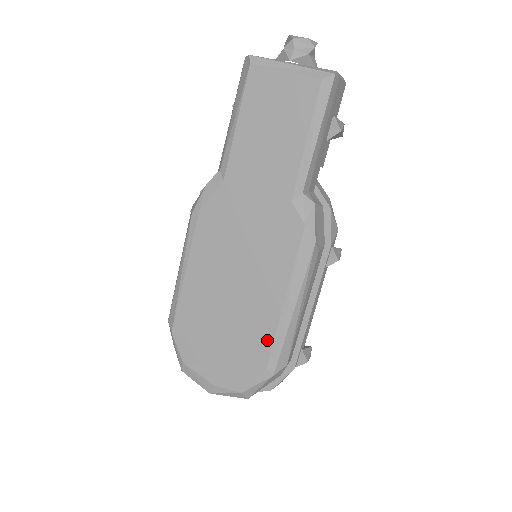
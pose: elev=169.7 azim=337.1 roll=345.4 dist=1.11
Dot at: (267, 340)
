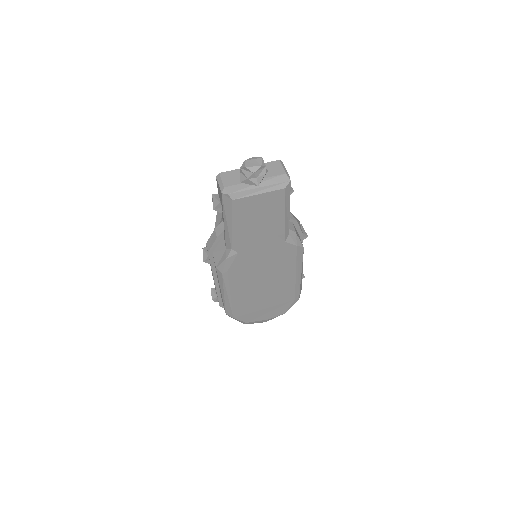
Dot at: (291, 292)
